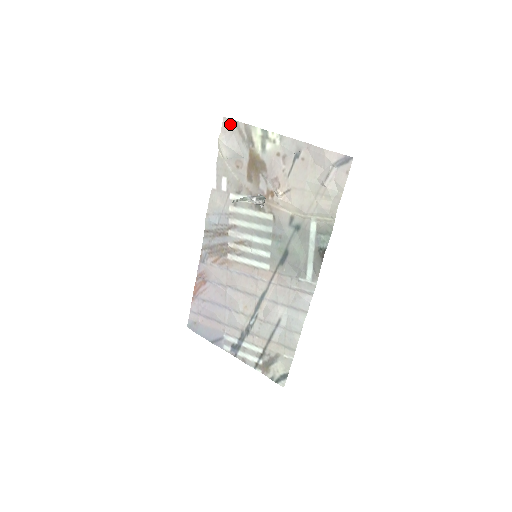
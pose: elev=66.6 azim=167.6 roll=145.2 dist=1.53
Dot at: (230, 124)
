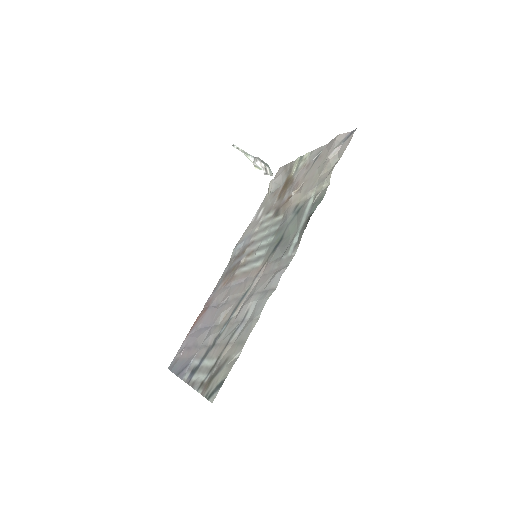
Dot at: (282, 169)
